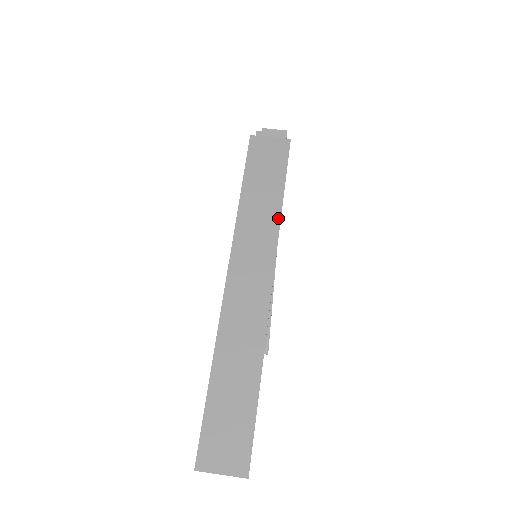
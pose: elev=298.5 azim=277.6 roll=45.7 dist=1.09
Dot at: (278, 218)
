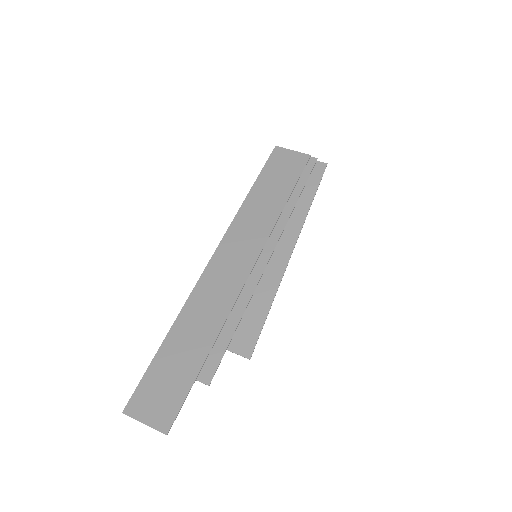
Dot at: (276, 217)
